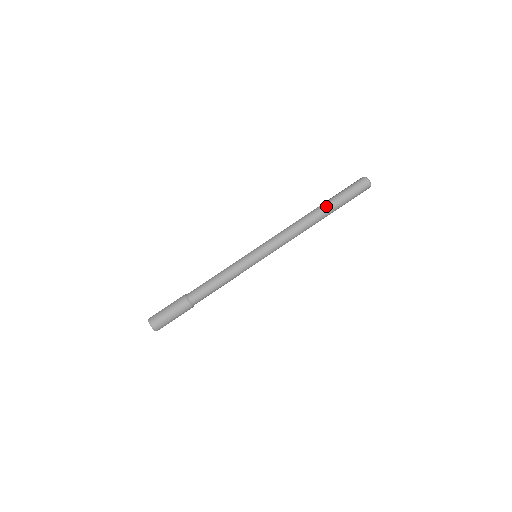
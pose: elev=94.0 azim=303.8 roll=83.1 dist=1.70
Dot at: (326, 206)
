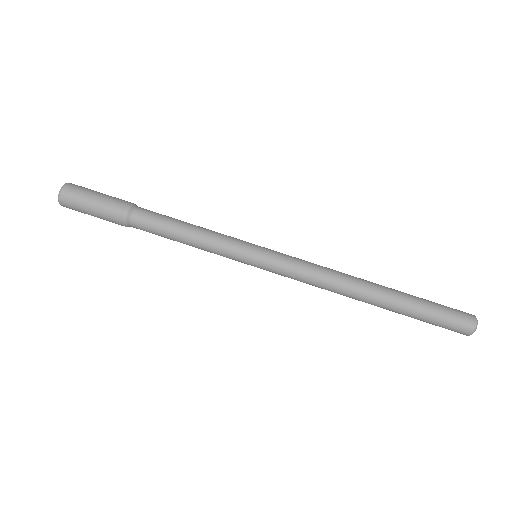
Dot at: (396, 292)
